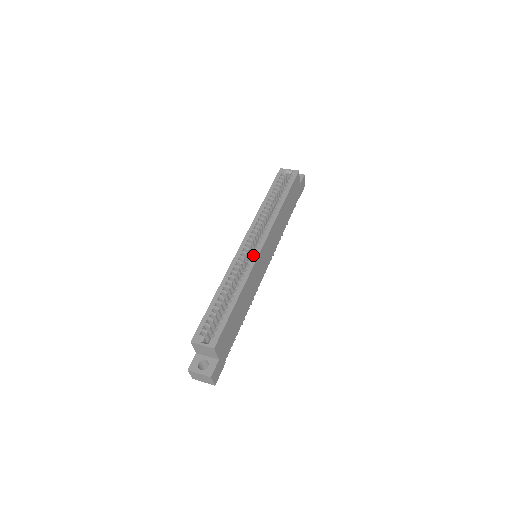
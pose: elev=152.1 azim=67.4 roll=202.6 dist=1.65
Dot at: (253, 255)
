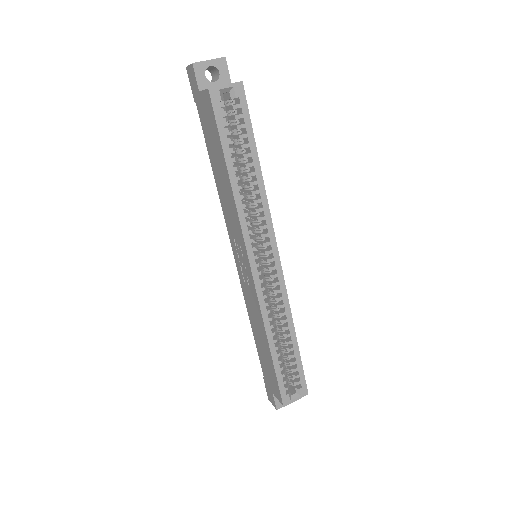
Dot at: (276, 277)
